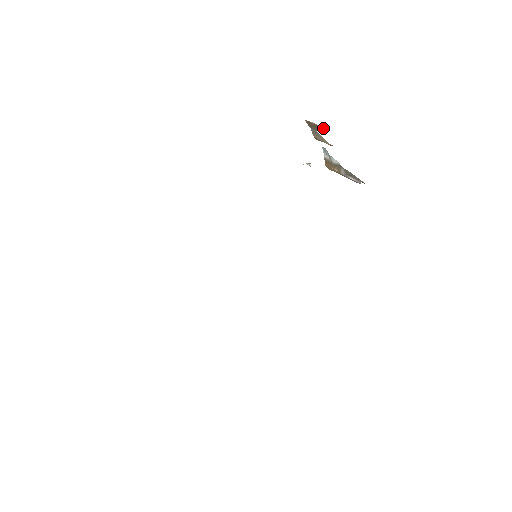
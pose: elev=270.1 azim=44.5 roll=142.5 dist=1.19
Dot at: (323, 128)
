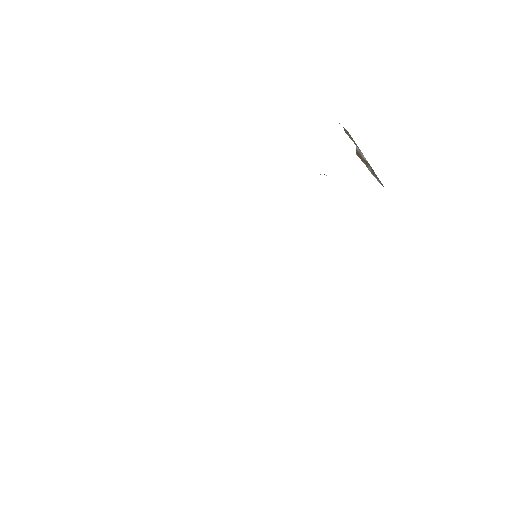
Dot at: occluded
